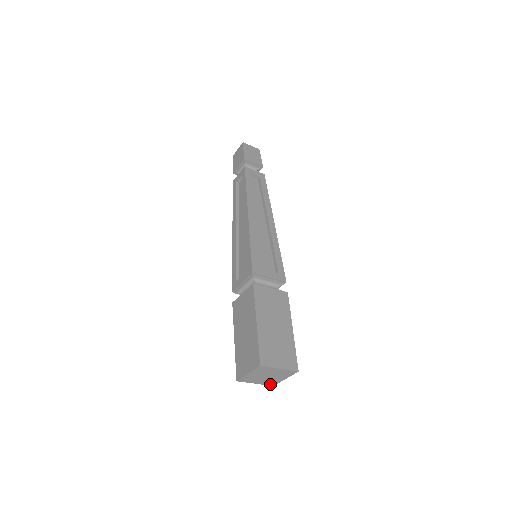
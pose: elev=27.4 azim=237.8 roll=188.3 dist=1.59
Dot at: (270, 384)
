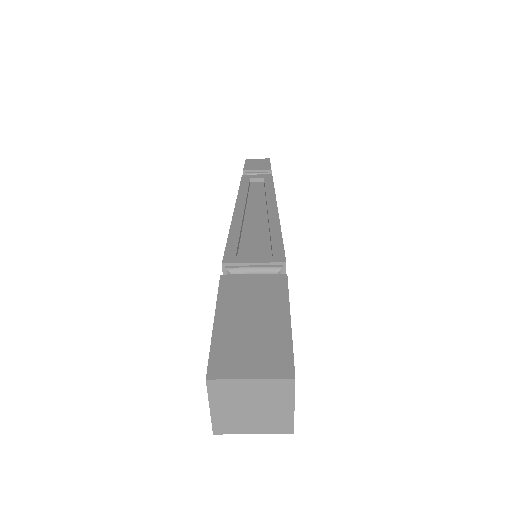
Dot at: (282, 430)
